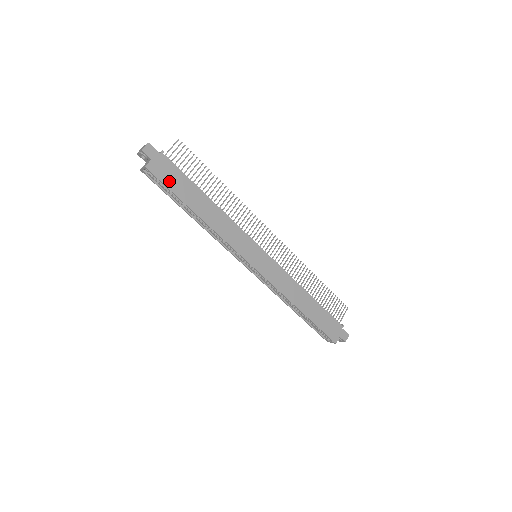
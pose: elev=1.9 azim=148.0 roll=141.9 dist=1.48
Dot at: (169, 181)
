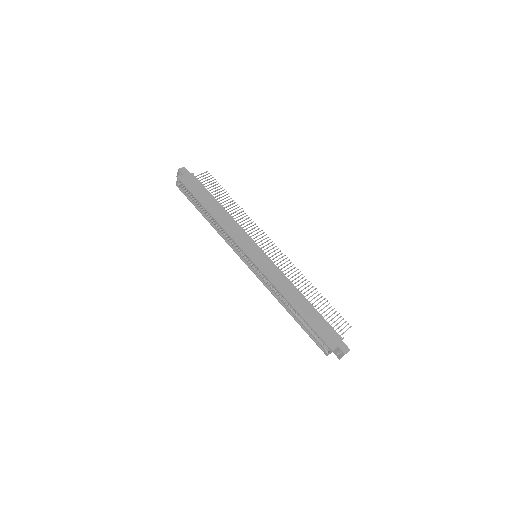
Dot at: (193, 189)
